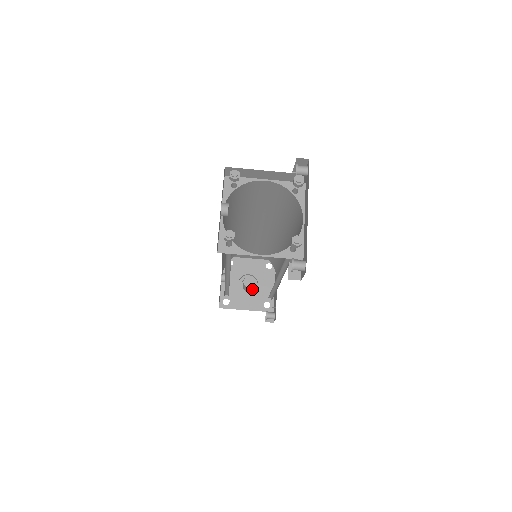
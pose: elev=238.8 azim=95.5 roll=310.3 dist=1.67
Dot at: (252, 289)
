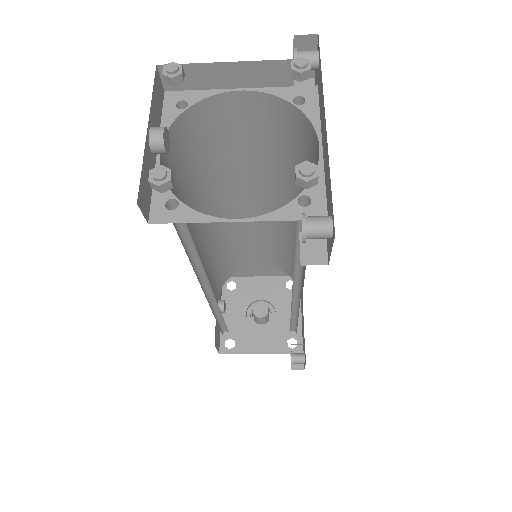
Dot at: (268, 322)
